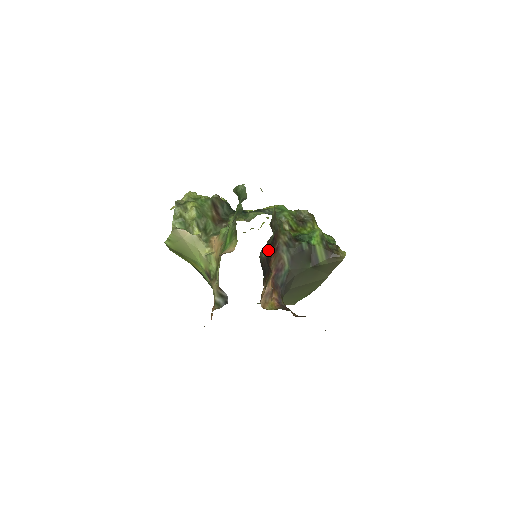
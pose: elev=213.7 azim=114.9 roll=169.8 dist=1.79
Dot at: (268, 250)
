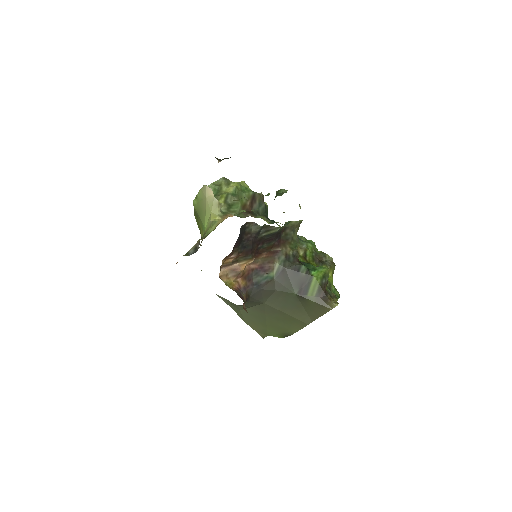
Dot at: (263, 236)
